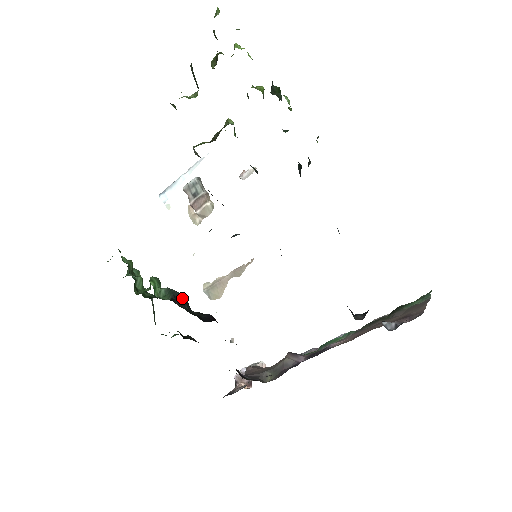
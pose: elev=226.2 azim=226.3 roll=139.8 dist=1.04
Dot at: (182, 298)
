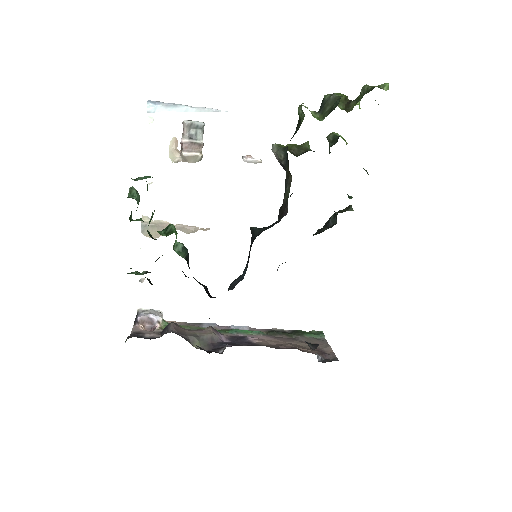
Dot at: occluded
